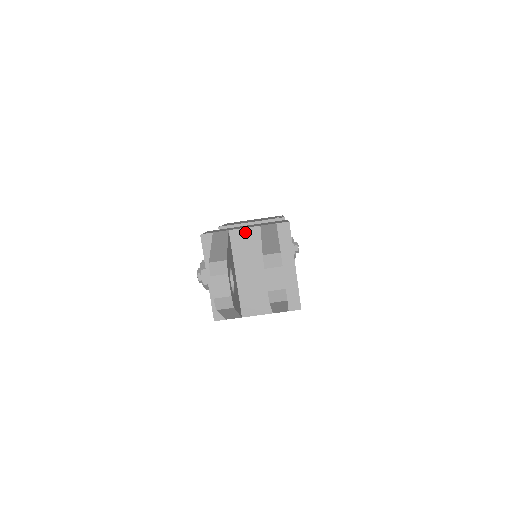
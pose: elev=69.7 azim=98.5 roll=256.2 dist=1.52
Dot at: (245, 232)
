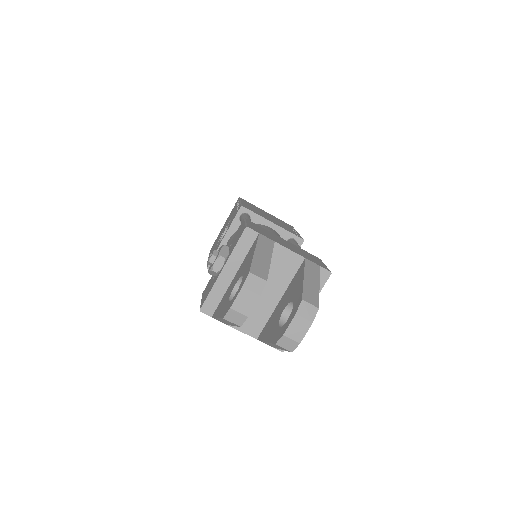
Dot at: (288, 254)
